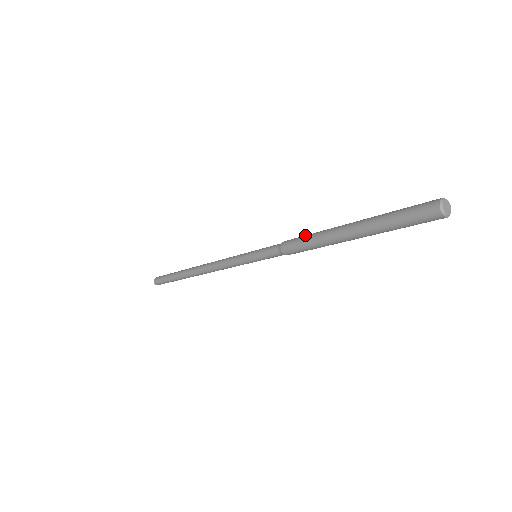
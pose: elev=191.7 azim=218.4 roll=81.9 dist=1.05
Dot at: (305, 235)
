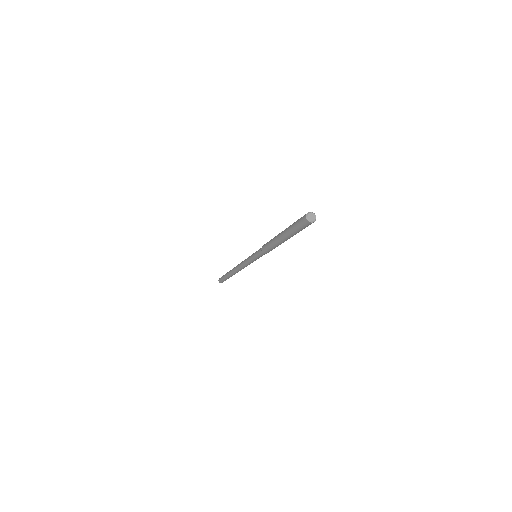
Dot at: (269, 241)
